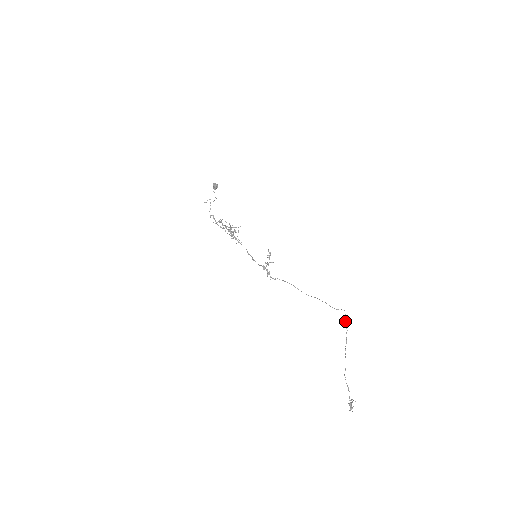
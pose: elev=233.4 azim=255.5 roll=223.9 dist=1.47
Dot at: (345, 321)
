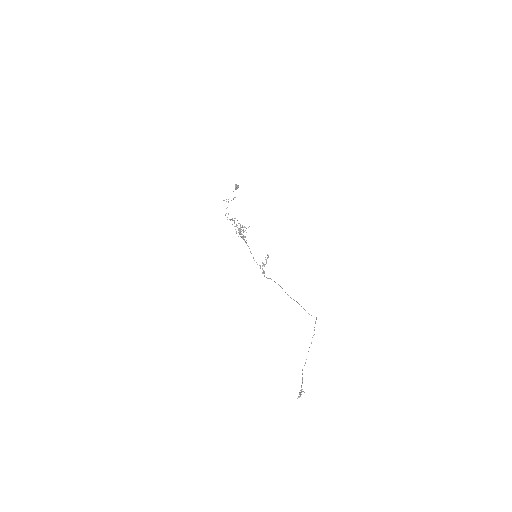
Dot at: occluded
